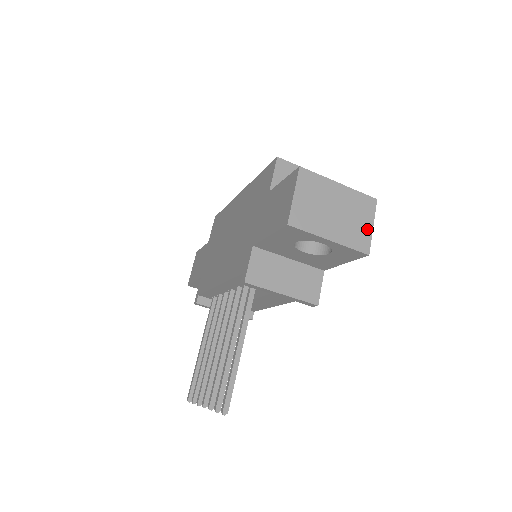
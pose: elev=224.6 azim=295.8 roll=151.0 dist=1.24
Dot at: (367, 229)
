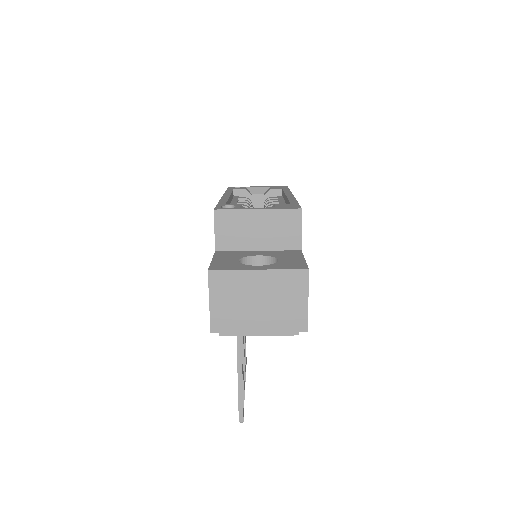
Dot at: (301, 306)
